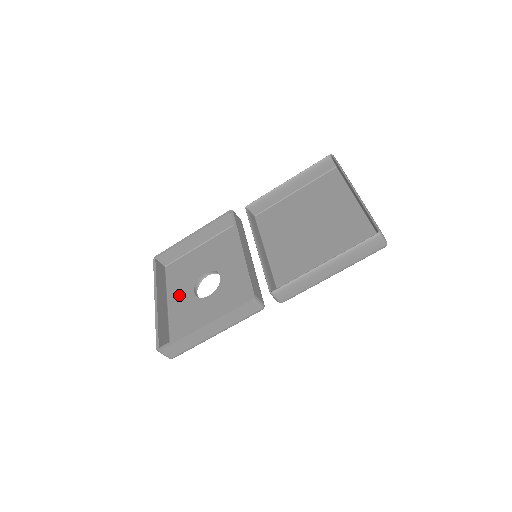
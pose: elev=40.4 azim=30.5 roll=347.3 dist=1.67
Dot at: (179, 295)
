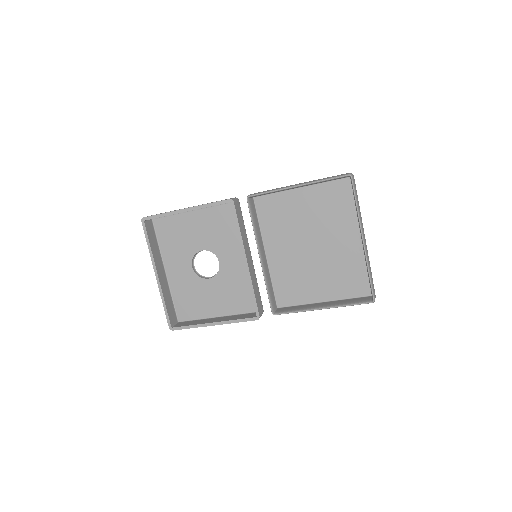
Dot at: (176, 264)
